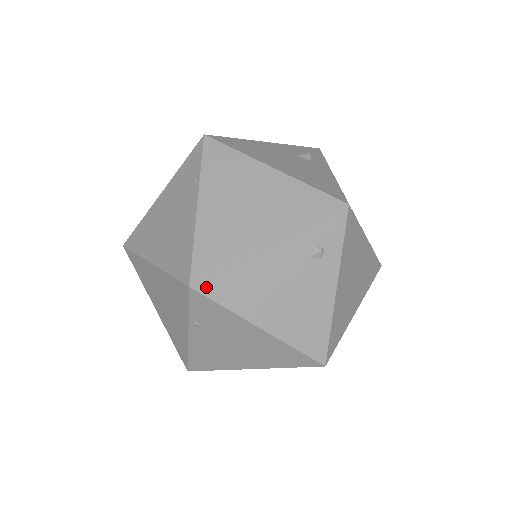
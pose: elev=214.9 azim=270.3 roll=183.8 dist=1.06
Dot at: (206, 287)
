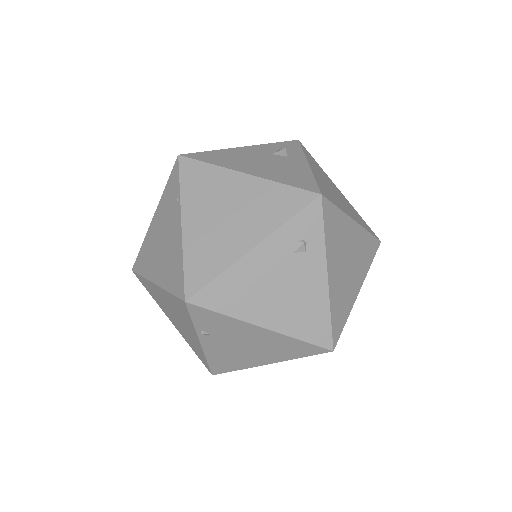
Dot at: (201, 299)
